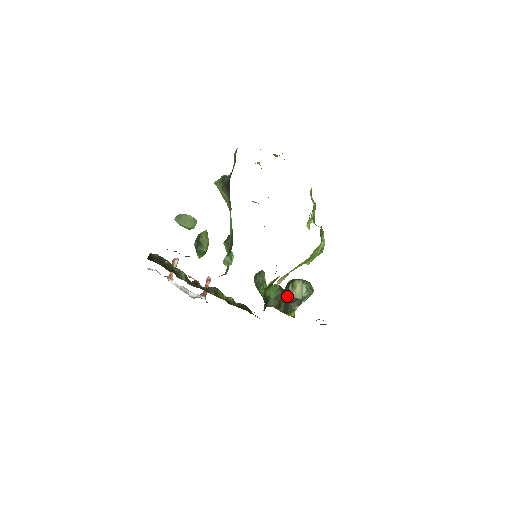
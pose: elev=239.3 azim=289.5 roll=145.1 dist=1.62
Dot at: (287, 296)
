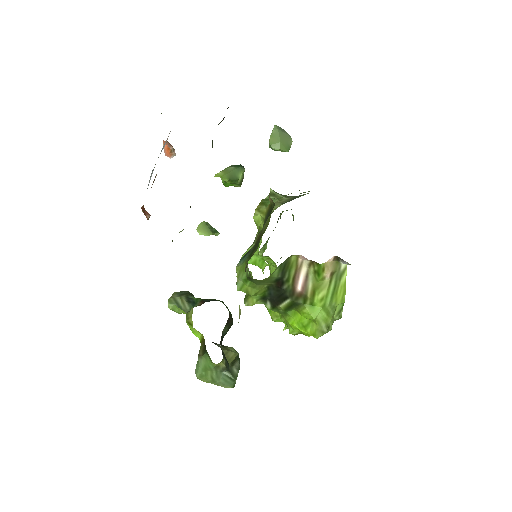
Dot at: occluded
